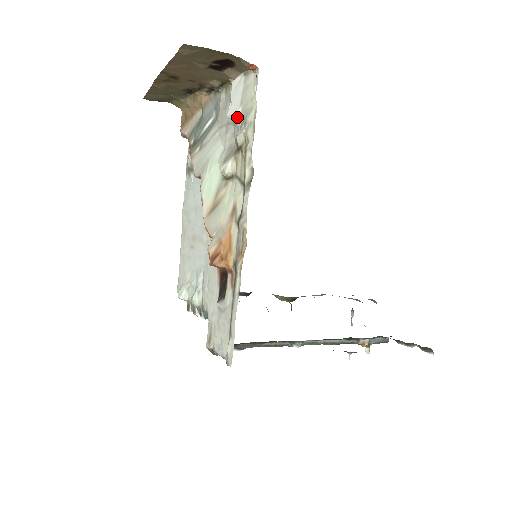
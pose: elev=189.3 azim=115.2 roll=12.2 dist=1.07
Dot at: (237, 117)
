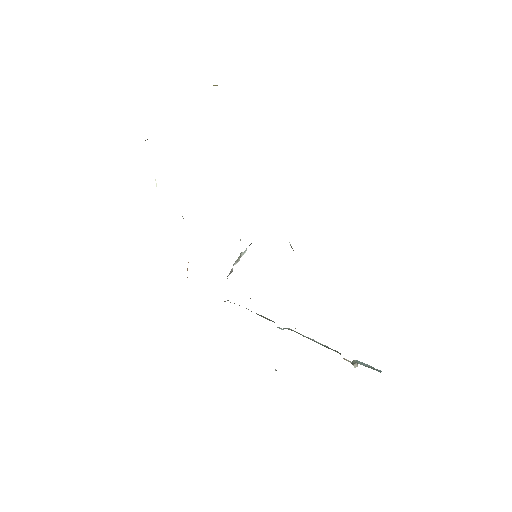
Dot at: occluded
